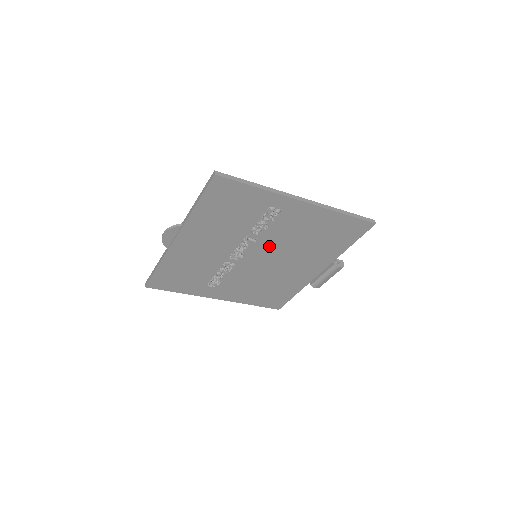
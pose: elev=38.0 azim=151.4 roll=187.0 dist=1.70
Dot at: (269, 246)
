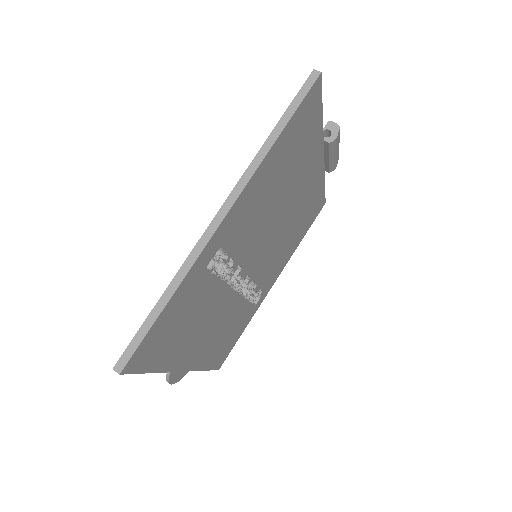
Dot at: (255, 245)
